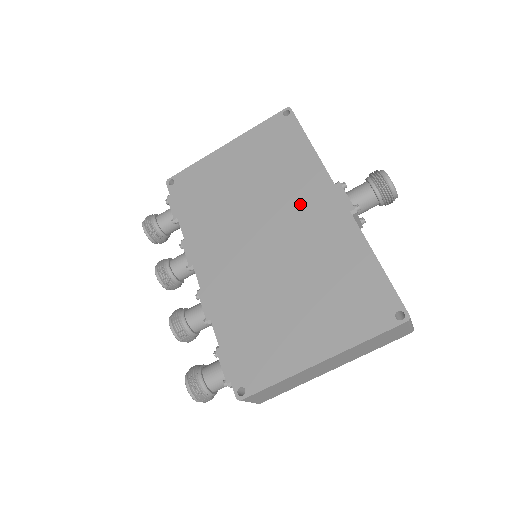
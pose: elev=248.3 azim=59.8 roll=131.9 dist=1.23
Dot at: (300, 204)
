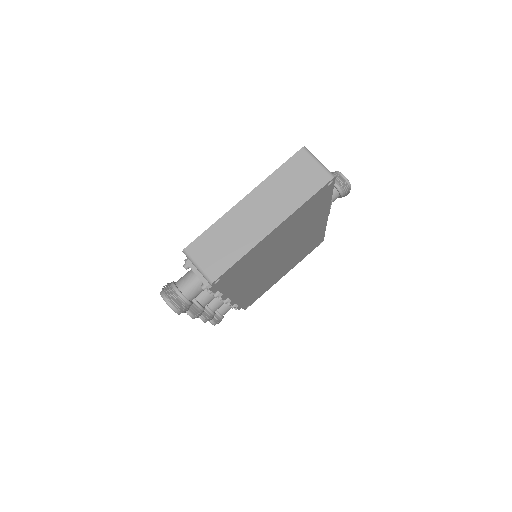
Dot at: occluded
